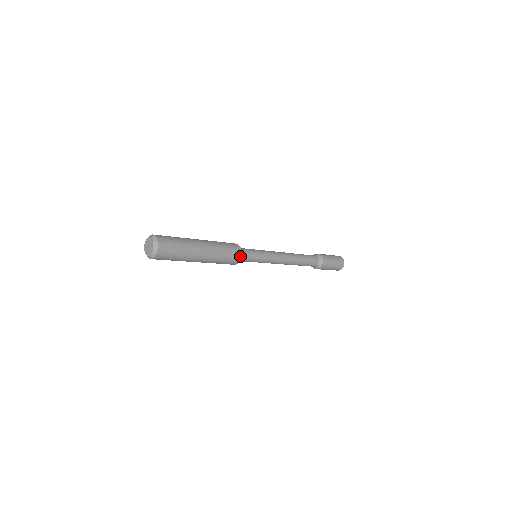
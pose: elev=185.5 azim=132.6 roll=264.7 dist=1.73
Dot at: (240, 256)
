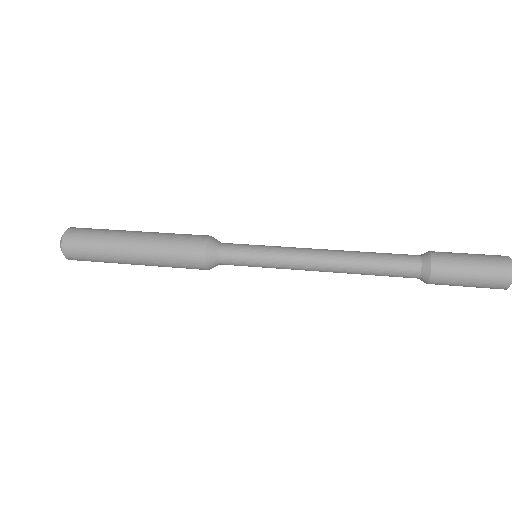
Dot at: (206, 269)
